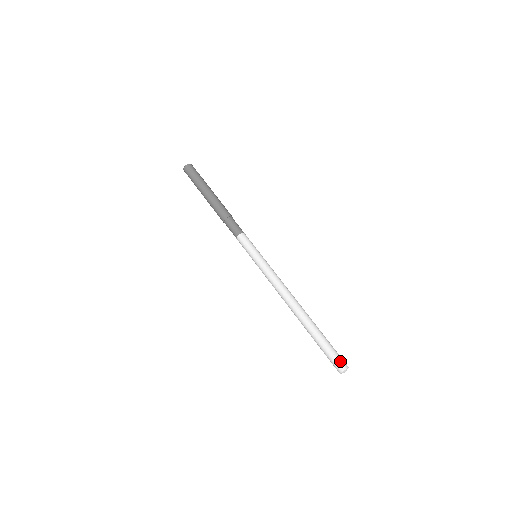
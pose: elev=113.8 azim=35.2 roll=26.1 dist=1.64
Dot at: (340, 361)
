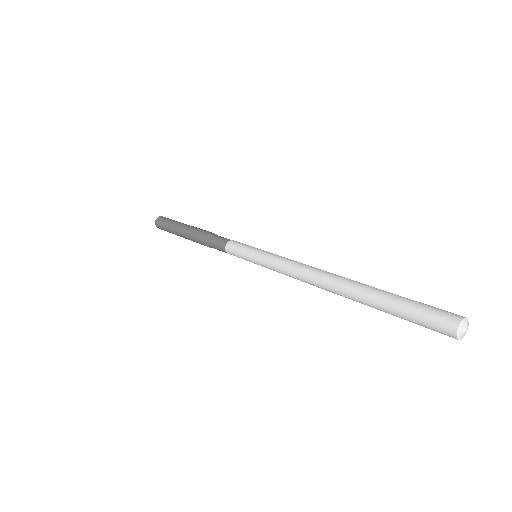
Dot at: (441, 315)
